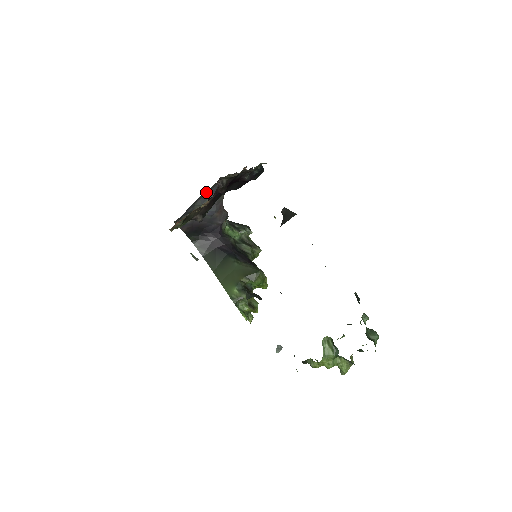
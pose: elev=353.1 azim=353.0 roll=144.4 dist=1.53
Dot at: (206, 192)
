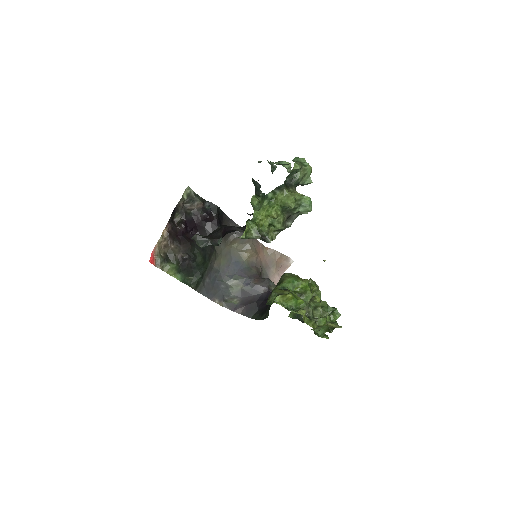
Dot at: (225, 267)
